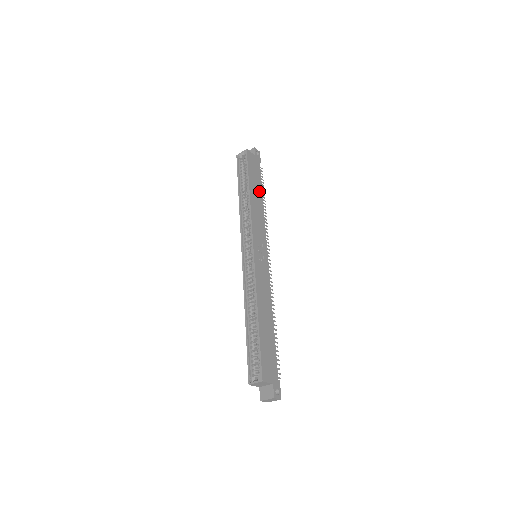
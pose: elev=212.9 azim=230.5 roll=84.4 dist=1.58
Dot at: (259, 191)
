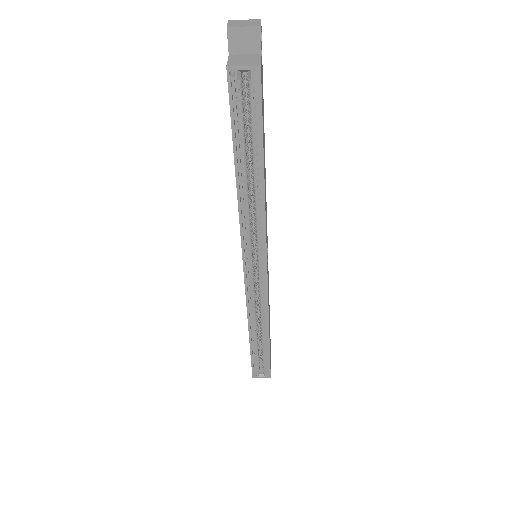
Dot at: (264, 145)
